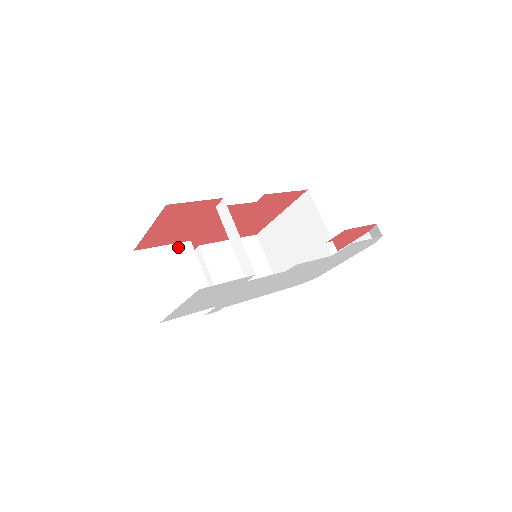
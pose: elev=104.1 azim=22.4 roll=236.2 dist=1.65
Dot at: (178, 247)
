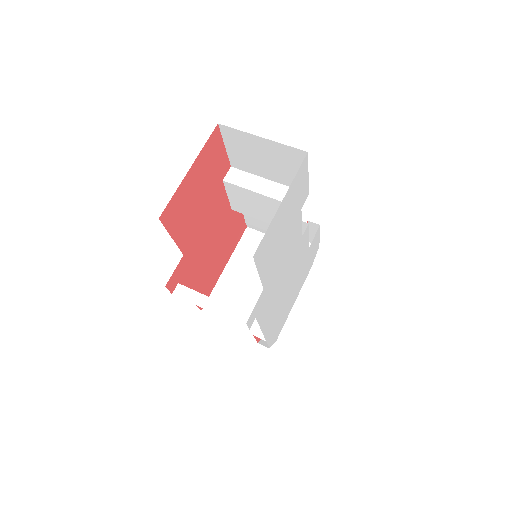
Dot at: occluded
